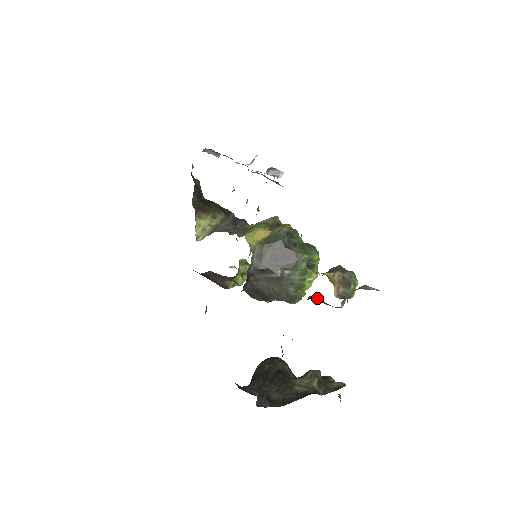
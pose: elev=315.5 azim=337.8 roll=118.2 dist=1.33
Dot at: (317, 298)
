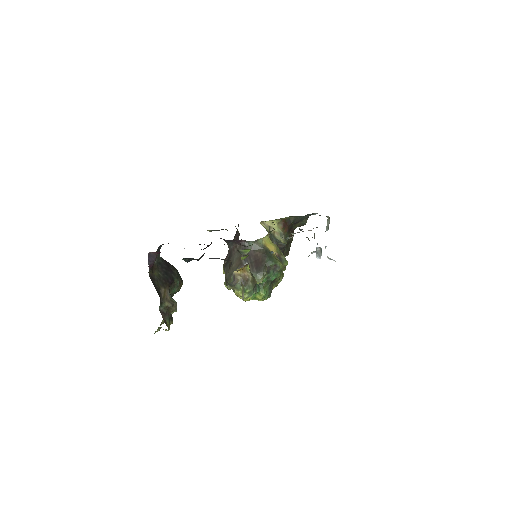
Dot at: occluded
